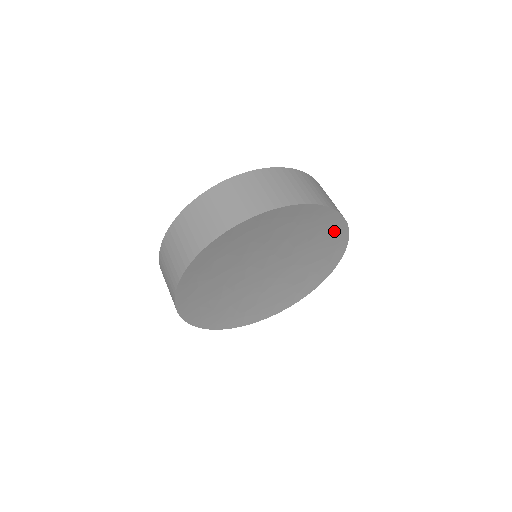
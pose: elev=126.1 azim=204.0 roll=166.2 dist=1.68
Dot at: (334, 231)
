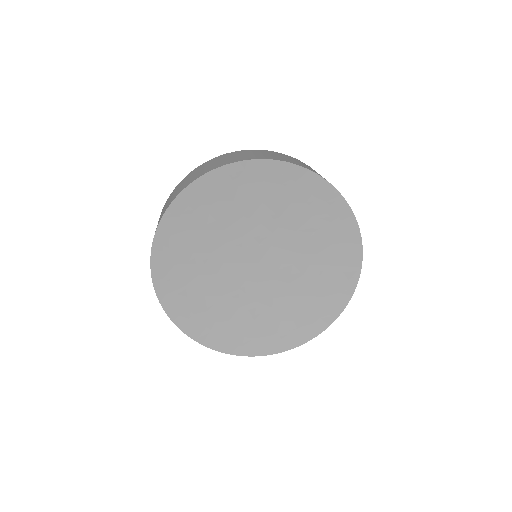
Dot at: (346, 256)
